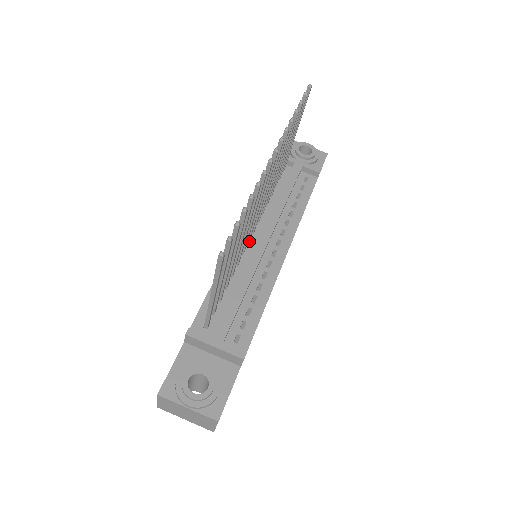
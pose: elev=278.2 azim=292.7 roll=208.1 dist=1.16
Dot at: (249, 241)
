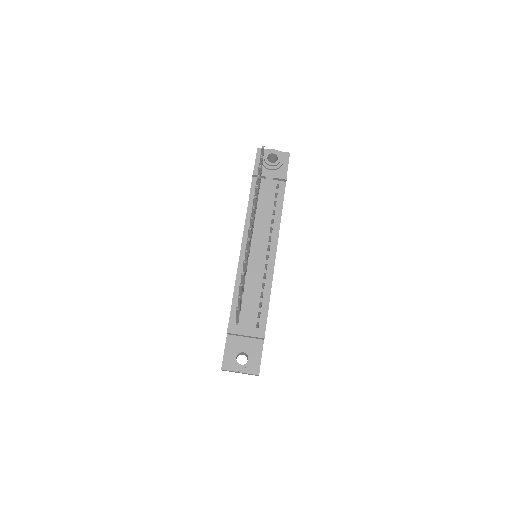
Dot at: (249, 254)
